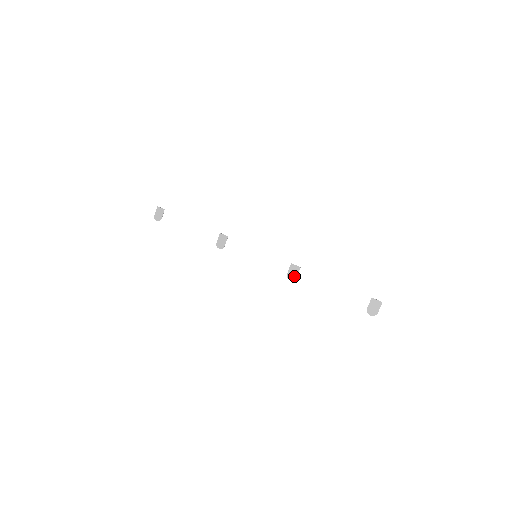
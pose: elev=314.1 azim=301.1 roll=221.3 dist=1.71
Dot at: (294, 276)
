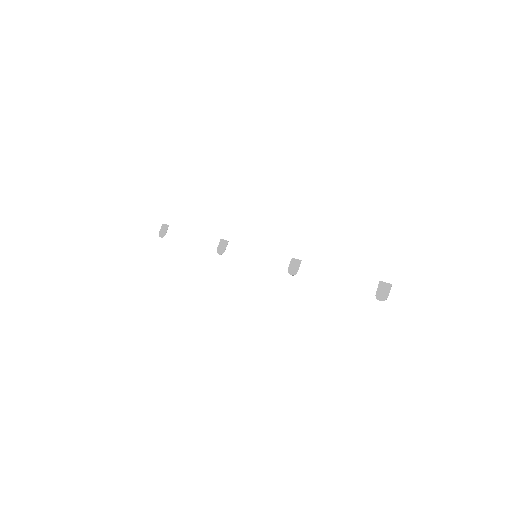
Dot at: (295, 270)
